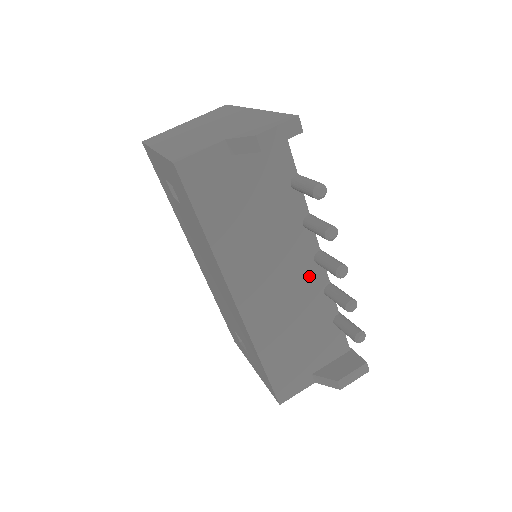
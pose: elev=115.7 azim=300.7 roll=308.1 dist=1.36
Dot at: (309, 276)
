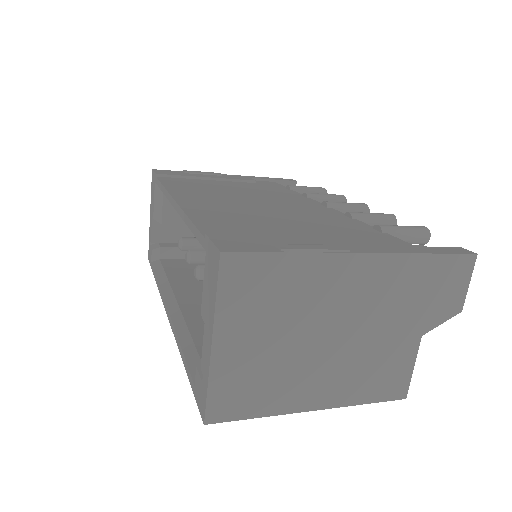
Dot at: occluded
